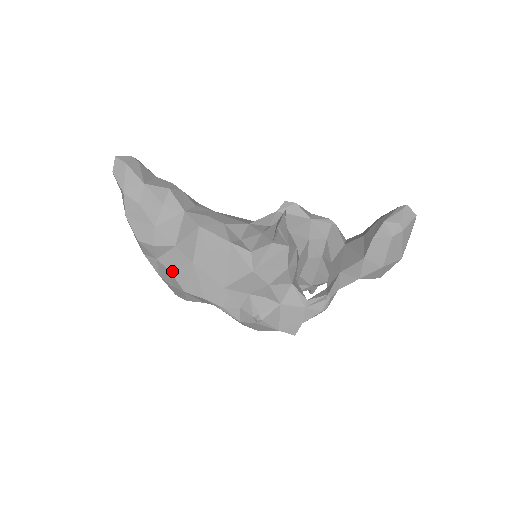
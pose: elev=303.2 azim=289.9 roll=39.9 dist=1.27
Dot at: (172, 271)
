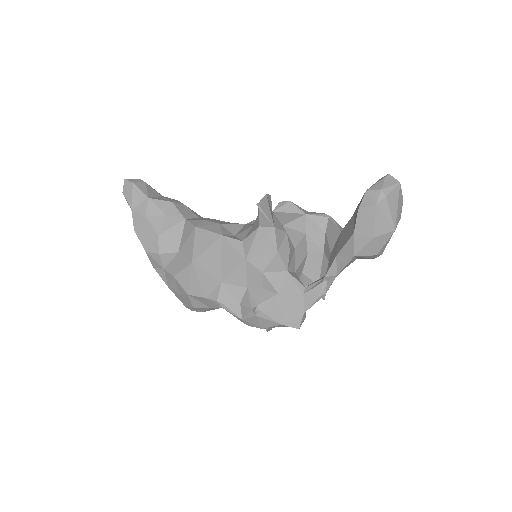
Dot at: (176, 276)
